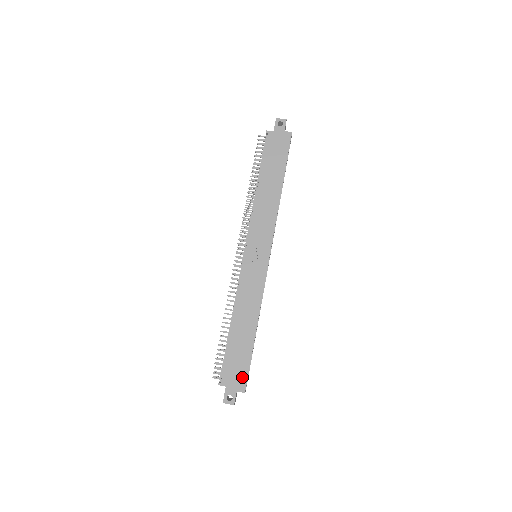
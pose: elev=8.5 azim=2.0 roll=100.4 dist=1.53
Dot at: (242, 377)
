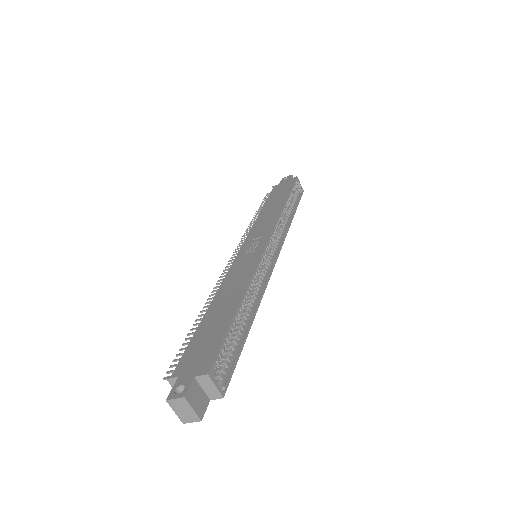
Dot at: (208, 356)
